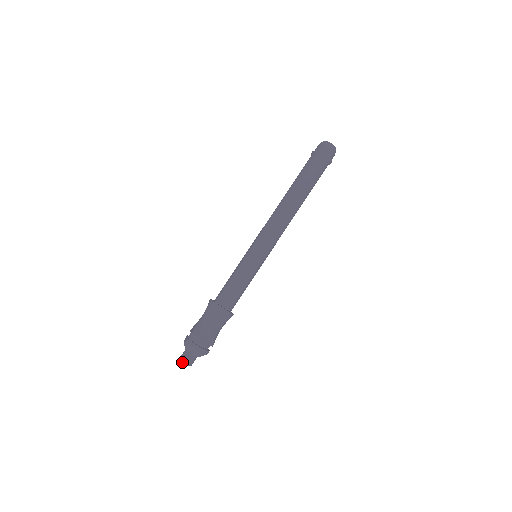
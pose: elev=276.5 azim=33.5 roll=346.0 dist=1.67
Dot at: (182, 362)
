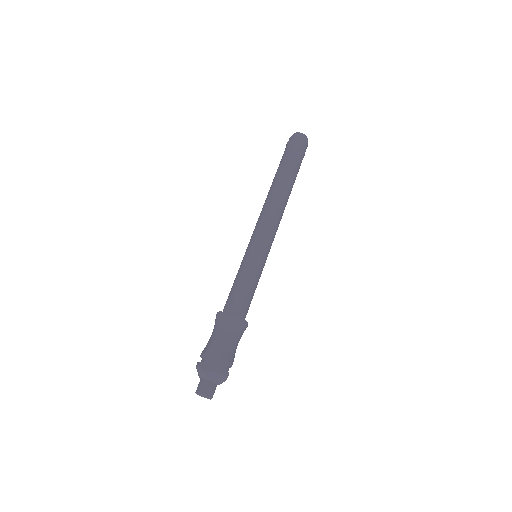
Dot at: (208, 397)
